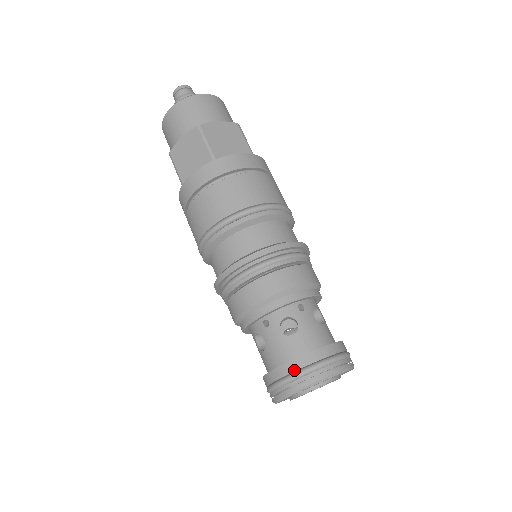
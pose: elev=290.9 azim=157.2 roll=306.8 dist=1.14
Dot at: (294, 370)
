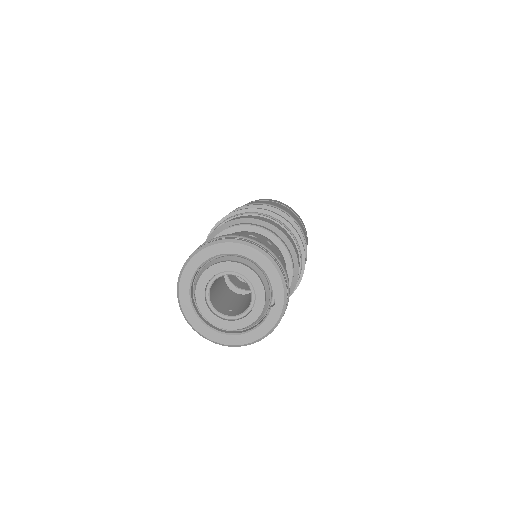
Dot at: occluded
